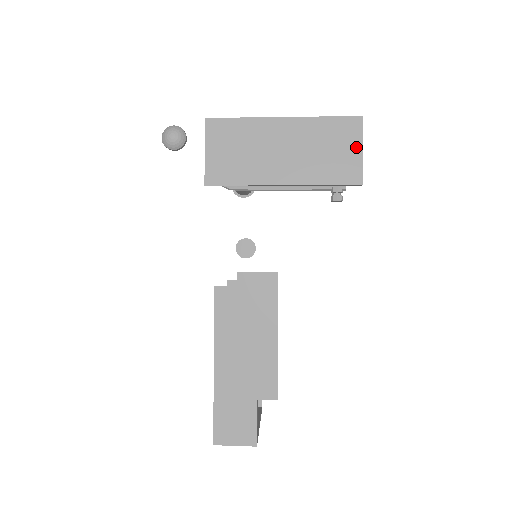
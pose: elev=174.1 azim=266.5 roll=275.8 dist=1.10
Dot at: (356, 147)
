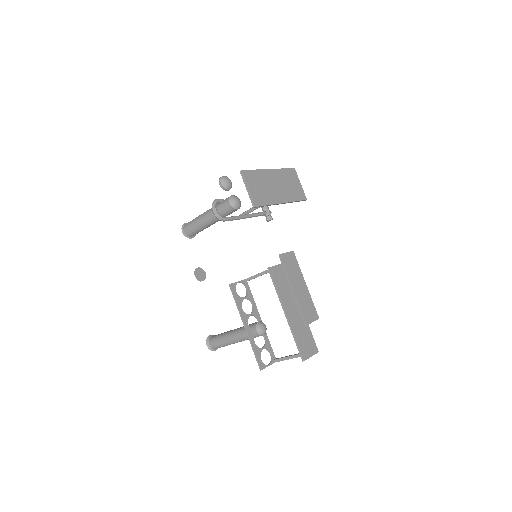
Dot at: (298, 182)
